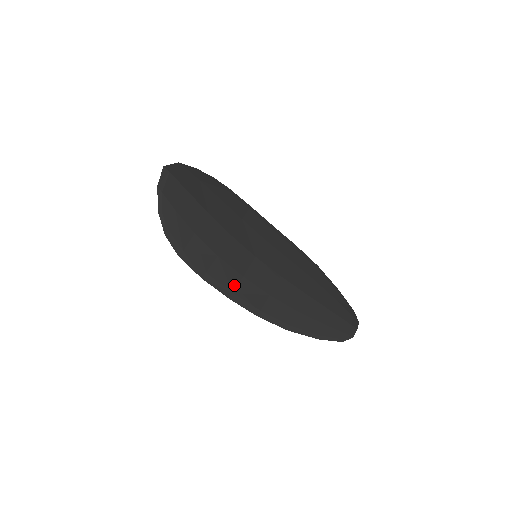
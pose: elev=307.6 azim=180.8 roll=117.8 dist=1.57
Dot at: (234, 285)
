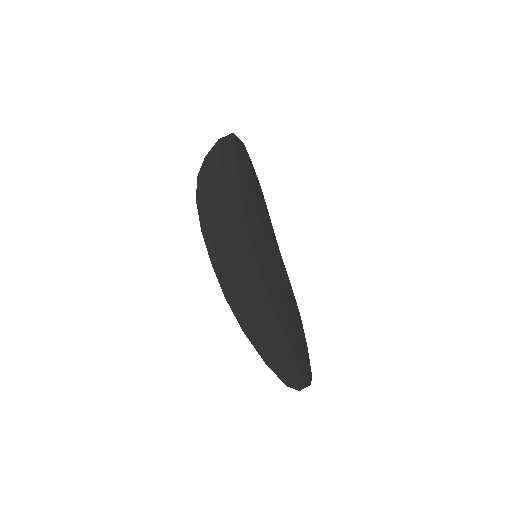
Dot at: (223, 259)
